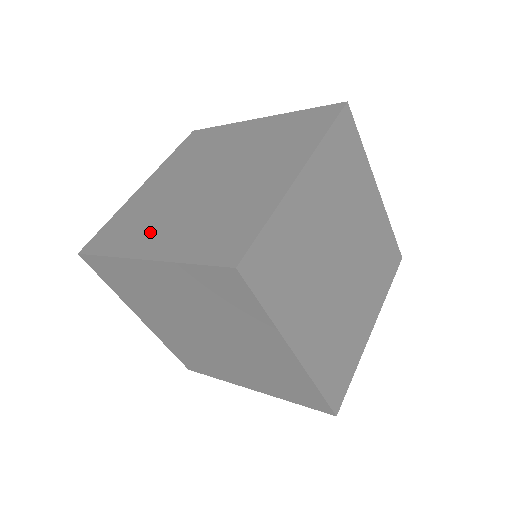
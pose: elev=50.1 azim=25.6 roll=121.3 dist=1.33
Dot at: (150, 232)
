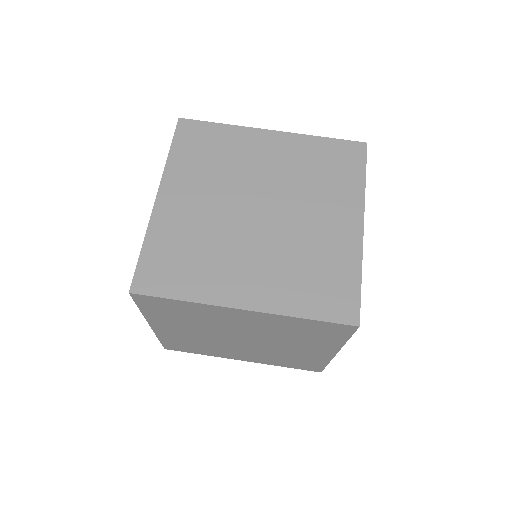
Dot at: occluded
